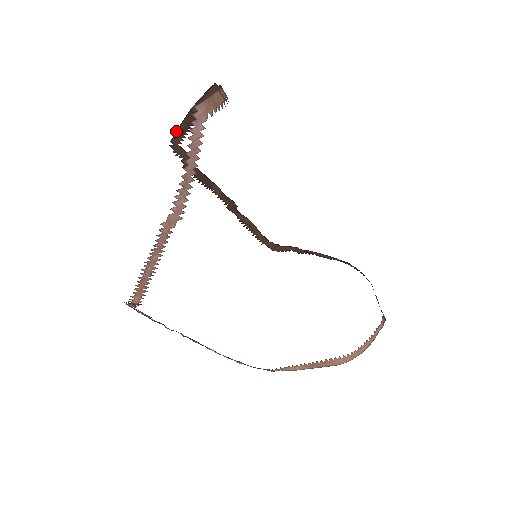
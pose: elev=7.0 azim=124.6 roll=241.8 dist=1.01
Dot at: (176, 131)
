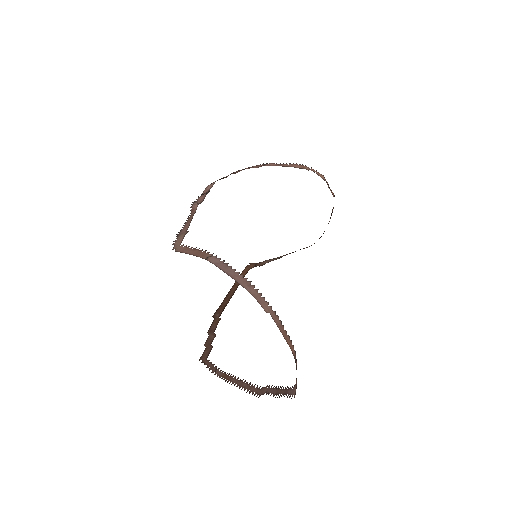
Dot at: occluded
